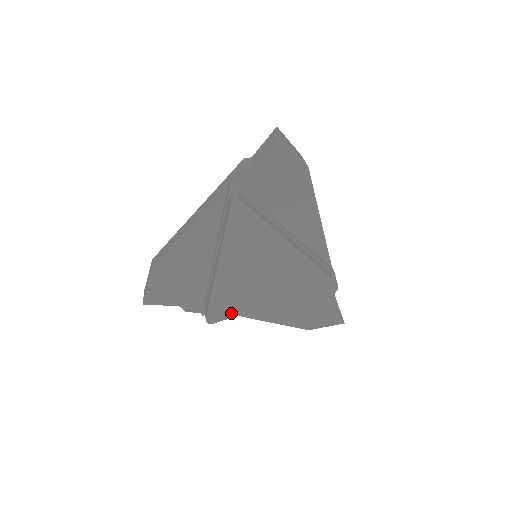
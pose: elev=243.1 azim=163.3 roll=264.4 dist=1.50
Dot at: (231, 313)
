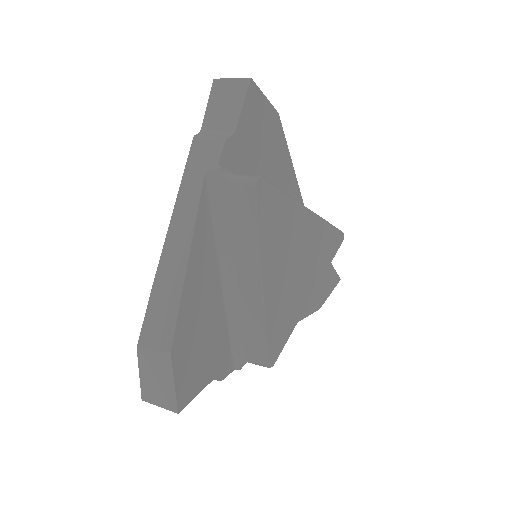
Dot at: (286, 335)
